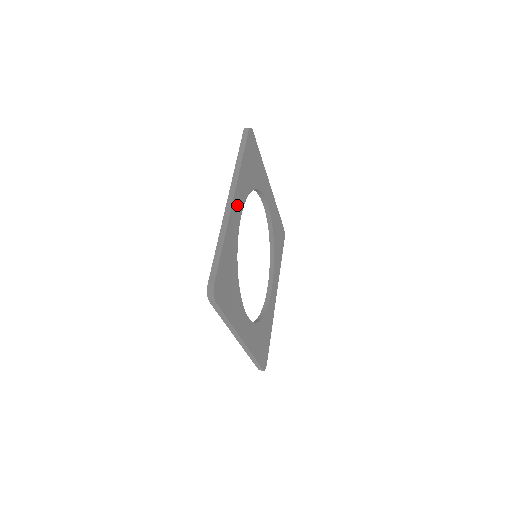
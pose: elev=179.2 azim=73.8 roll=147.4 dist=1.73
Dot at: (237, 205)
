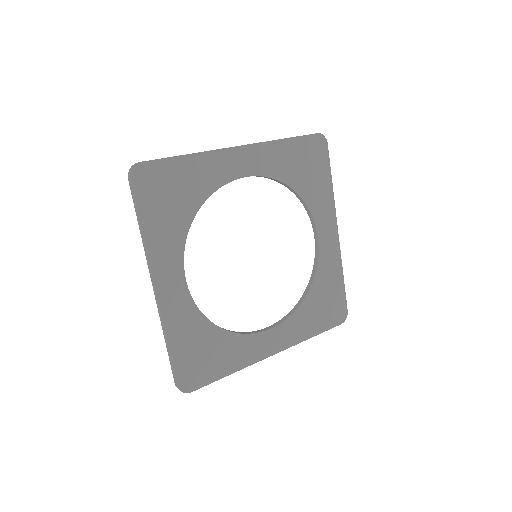
Dot at: (169, 281)
